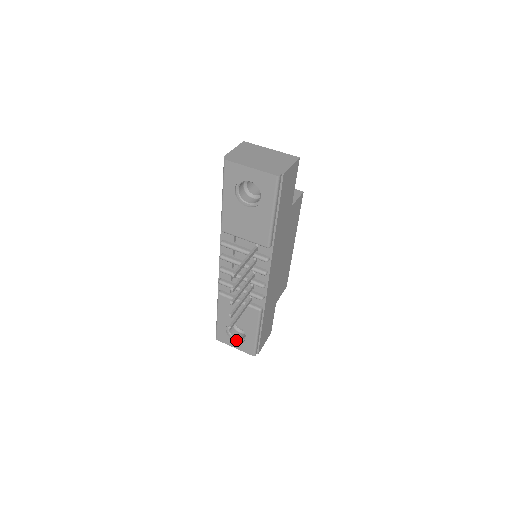
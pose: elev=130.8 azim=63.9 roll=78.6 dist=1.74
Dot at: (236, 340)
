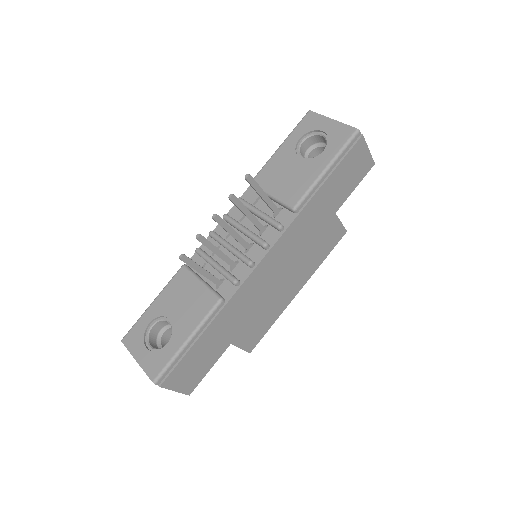
Dot at: (148, 348)
